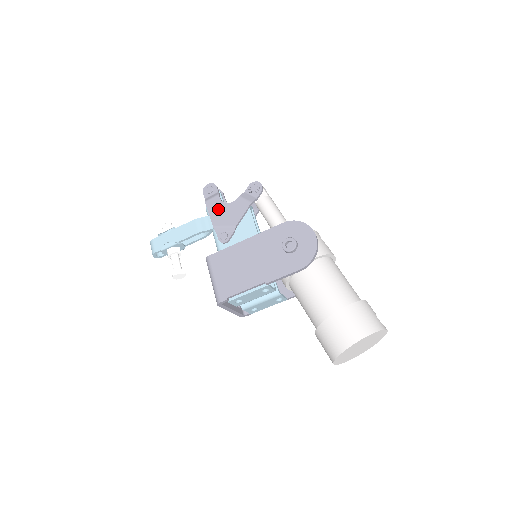
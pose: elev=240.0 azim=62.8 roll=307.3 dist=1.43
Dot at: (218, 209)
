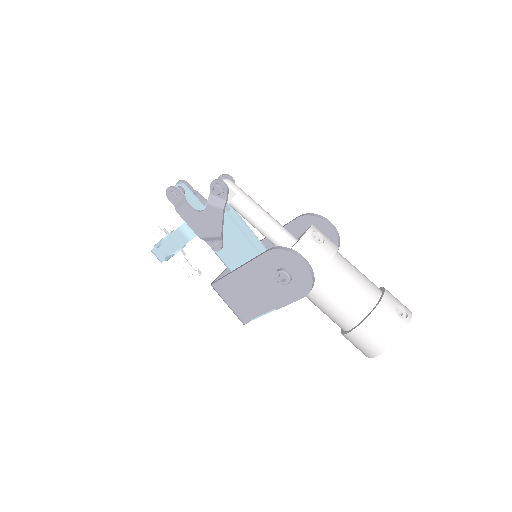
Dot at: (194, 219)
